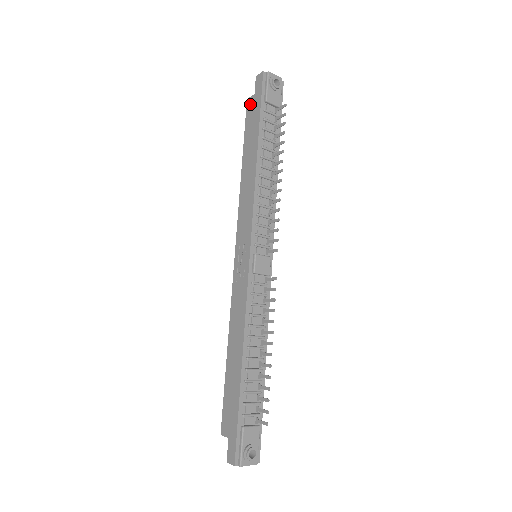
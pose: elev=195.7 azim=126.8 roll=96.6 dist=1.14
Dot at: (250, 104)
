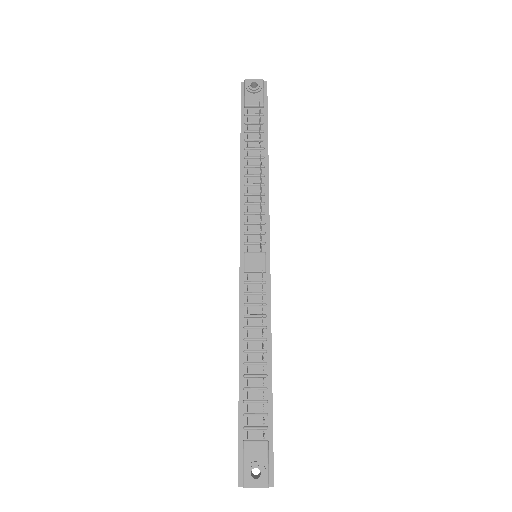
Dot at: occluded
